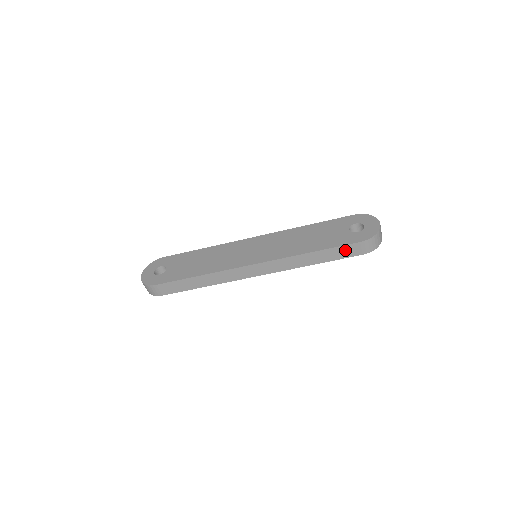
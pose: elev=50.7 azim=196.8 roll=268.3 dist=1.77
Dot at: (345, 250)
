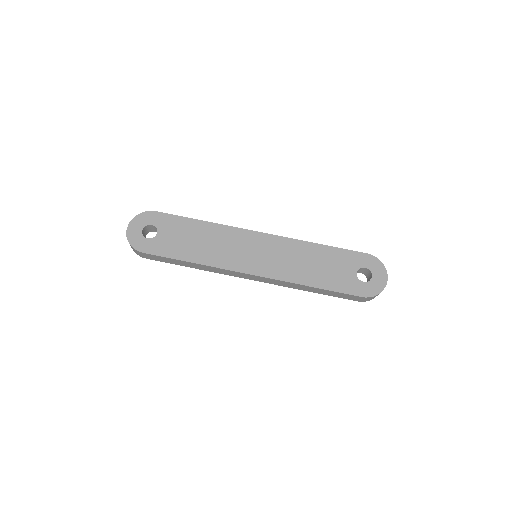
Dot at: (344, 295)
